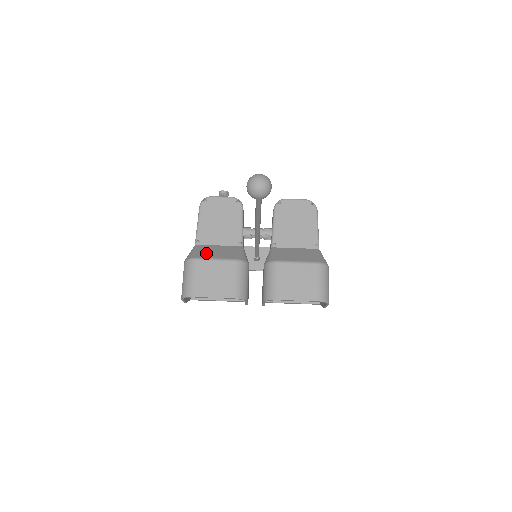
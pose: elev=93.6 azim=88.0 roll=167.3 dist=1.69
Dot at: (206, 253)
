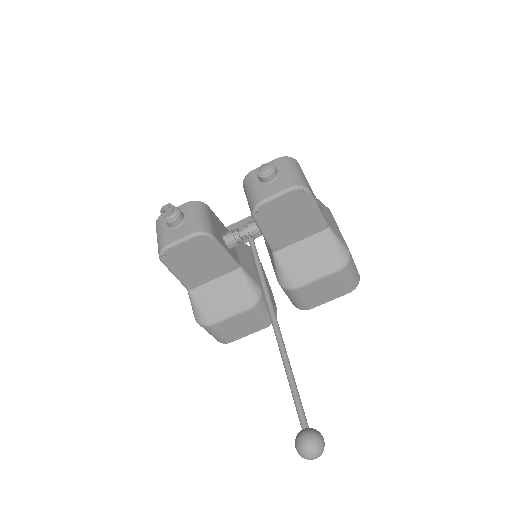
Dot at: (213, 308)
